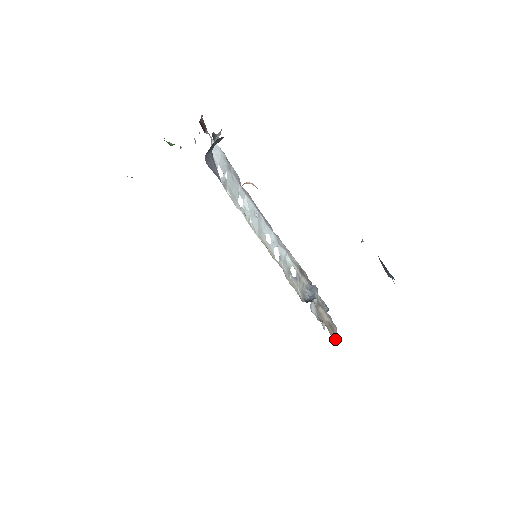
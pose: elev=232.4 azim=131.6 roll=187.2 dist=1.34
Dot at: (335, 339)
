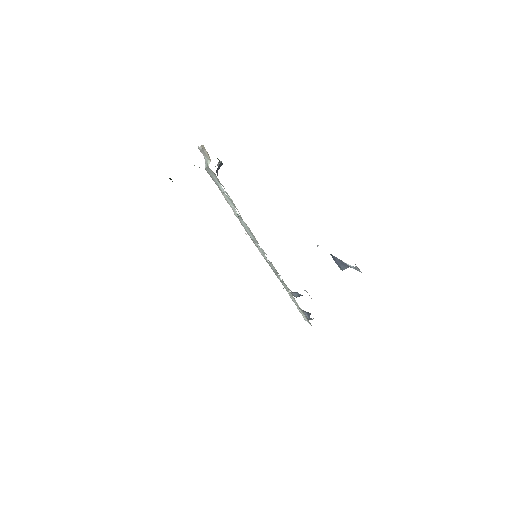
Dot at: occluded
